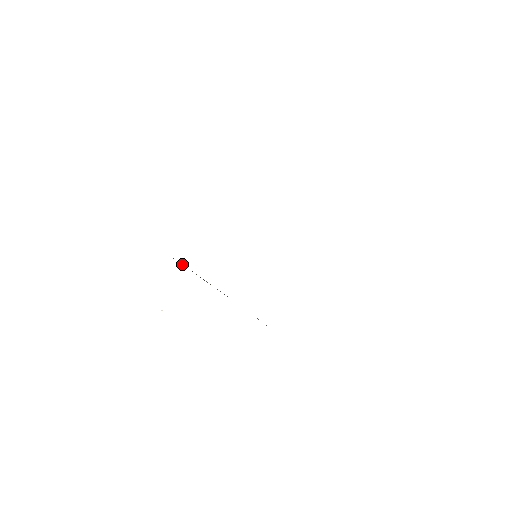
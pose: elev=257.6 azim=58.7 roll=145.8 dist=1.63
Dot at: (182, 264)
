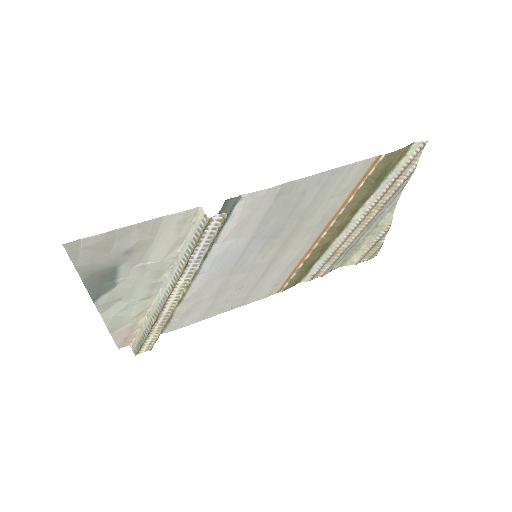
Dot at: occluded
